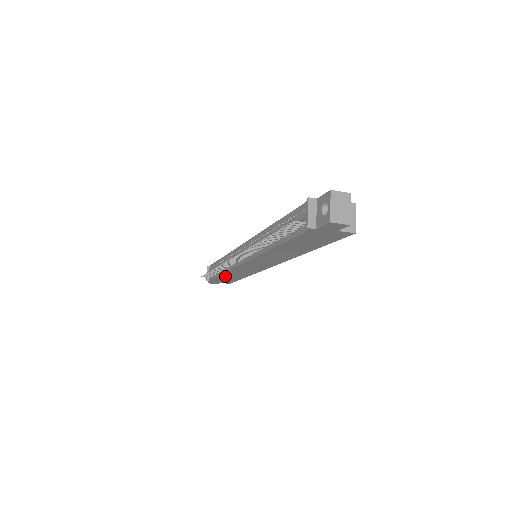
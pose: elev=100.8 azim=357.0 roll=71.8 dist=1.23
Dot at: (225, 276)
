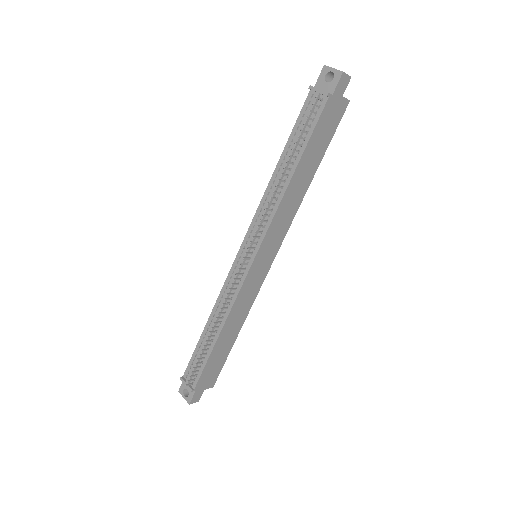
Dot at: (220, 343)
